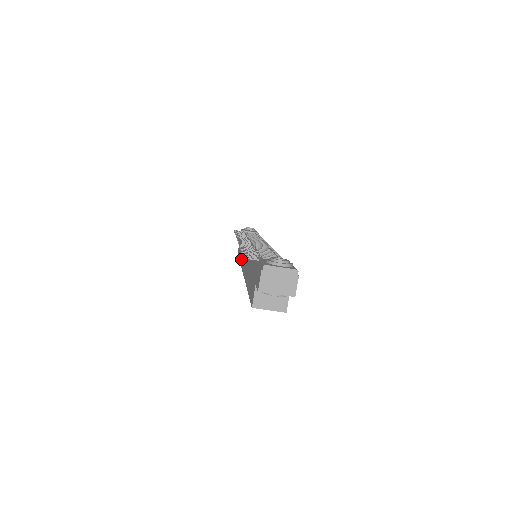
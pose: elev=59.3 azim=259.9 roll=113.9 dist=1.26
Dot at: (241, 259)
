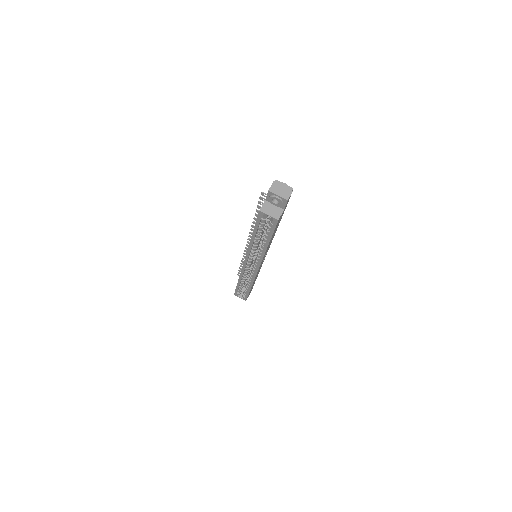
Dot at: occluded
